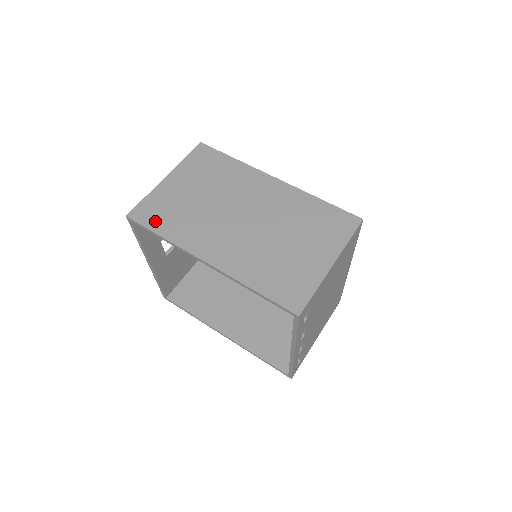
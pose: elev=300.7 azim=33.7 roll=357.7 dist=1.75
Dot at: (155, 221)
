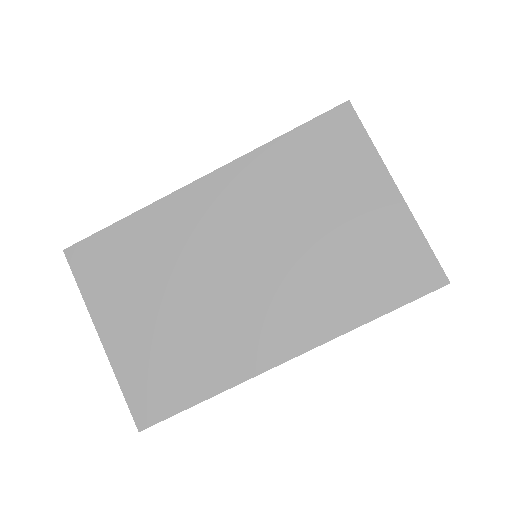
Dot at: (174, 395)
